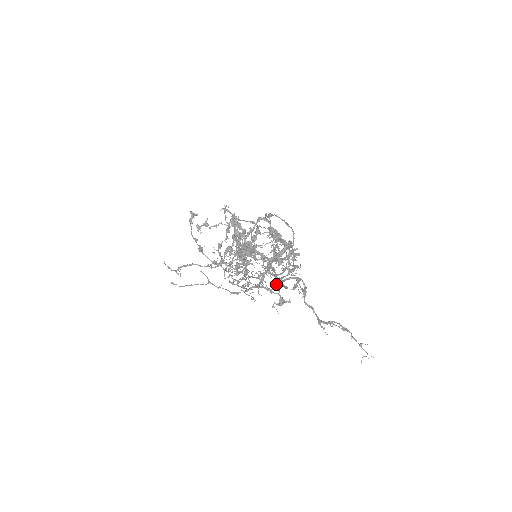
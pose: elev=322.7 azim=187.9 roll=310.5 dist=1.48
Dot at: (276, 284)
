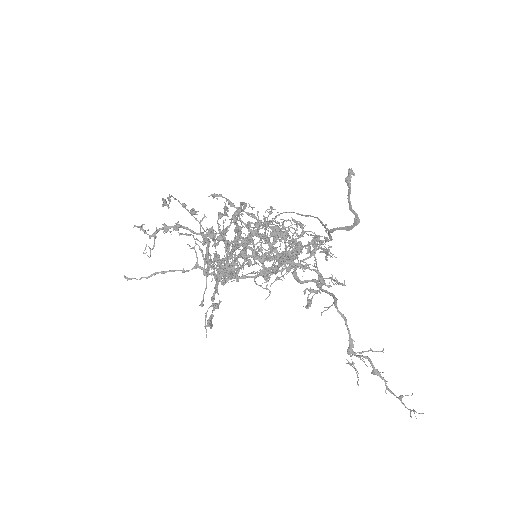
Dot at: occluded
